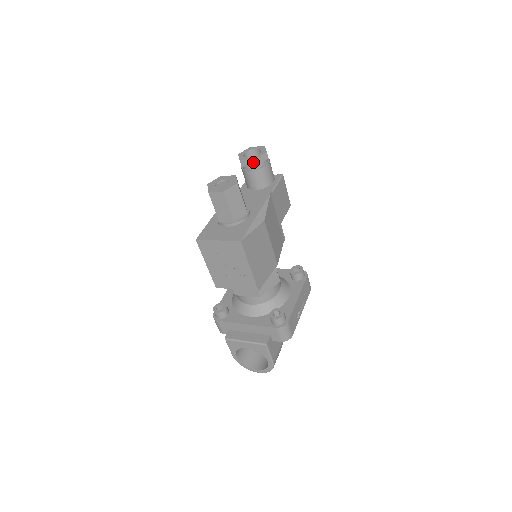
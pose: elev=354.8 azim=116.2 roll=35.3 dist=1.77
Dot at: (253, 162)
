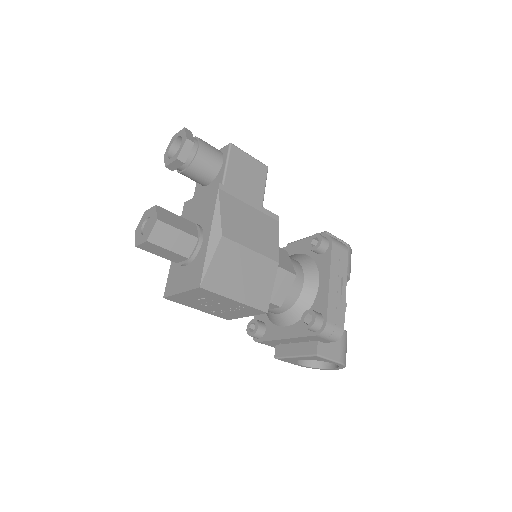
Dot at: (178, 162)
